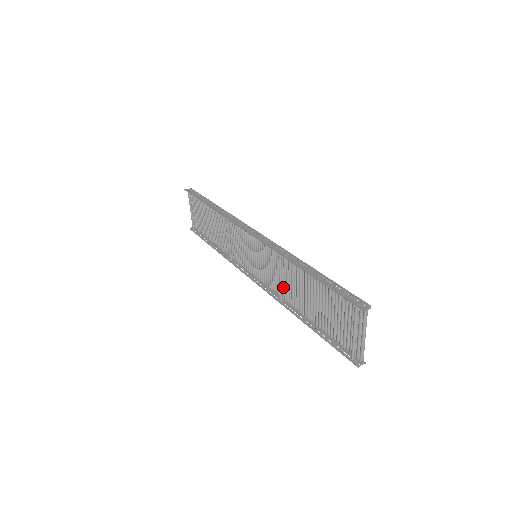
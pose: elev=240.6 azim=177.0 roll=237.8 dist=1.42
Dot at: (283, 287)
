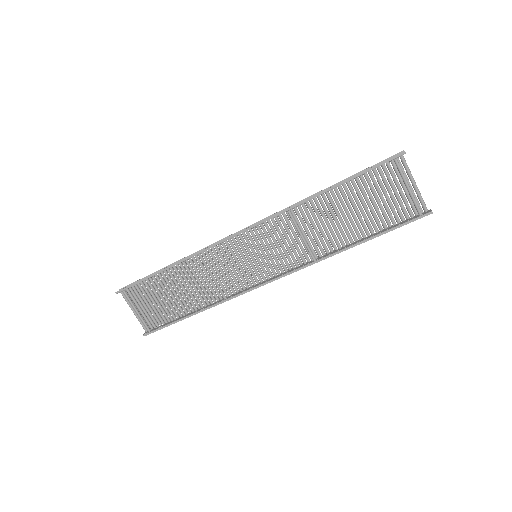
Dot at: (307, 247)
